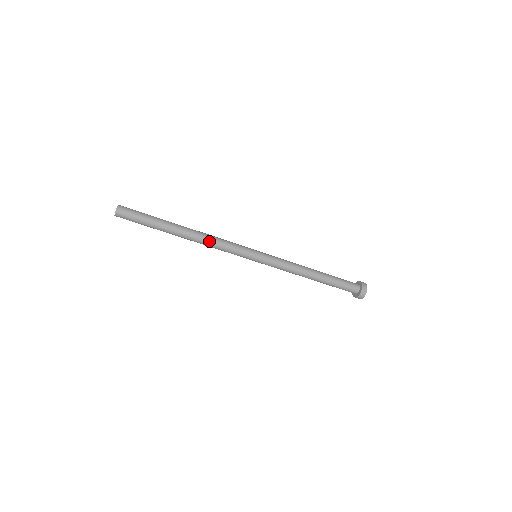
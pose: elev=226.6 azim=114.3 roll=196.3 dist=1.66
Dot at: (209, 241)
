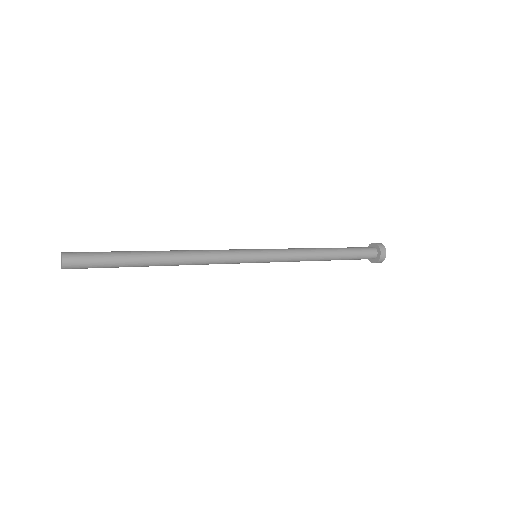
Dot at: occluded
